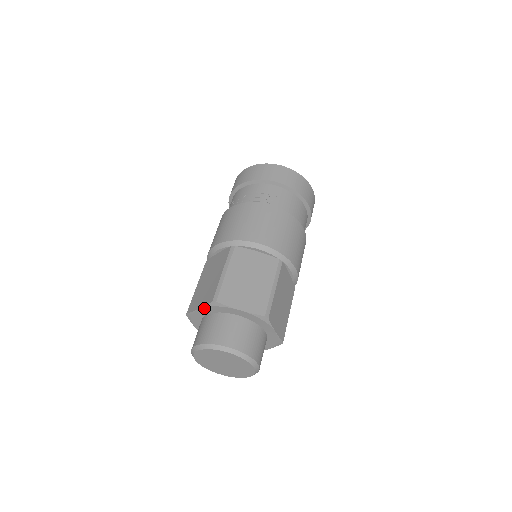
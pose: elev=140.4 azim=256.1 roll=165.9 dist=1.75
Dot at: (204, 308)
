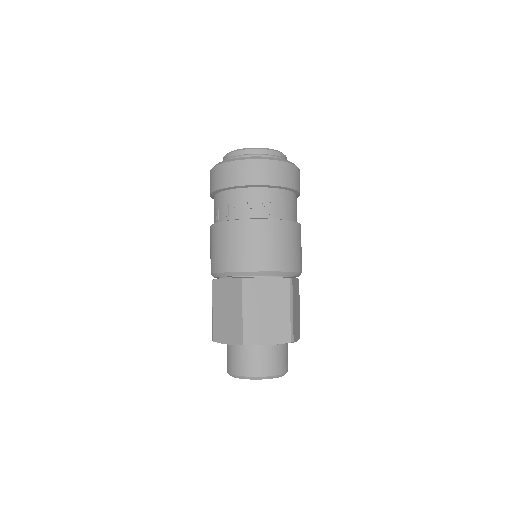
Dot at: (233, 344)
